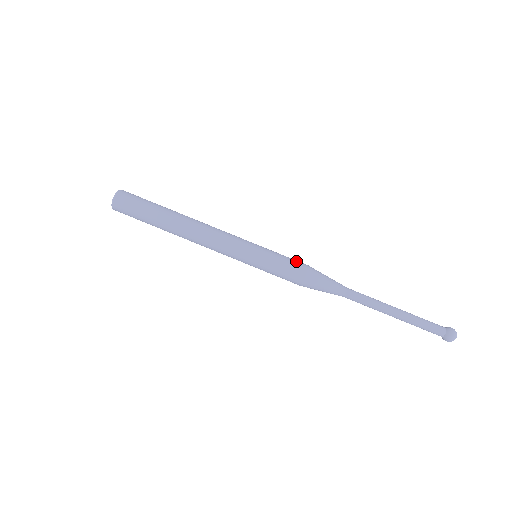
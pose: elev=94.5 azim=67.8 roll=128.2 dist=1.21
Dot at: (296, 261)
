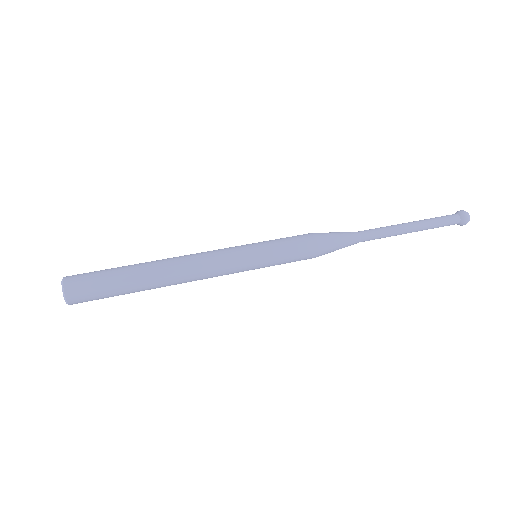
Dot at: occluded
